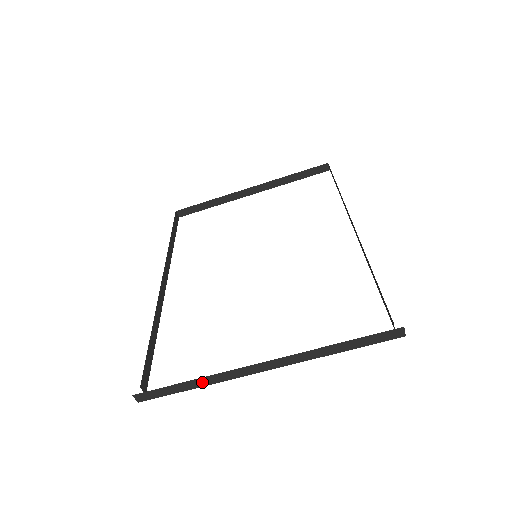
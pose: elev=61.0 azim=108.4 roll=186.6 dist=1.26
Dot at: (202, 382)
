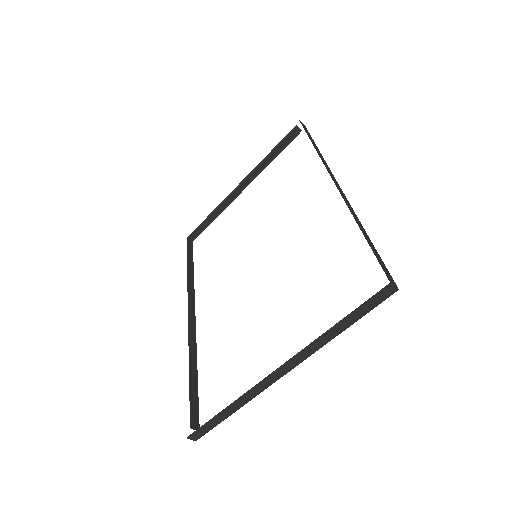
Dot at: (236, 406)
